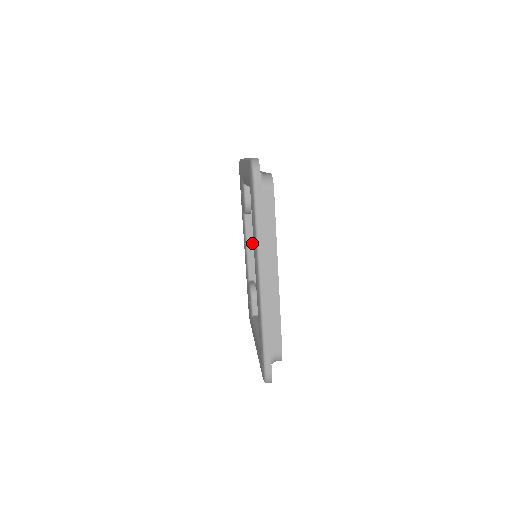
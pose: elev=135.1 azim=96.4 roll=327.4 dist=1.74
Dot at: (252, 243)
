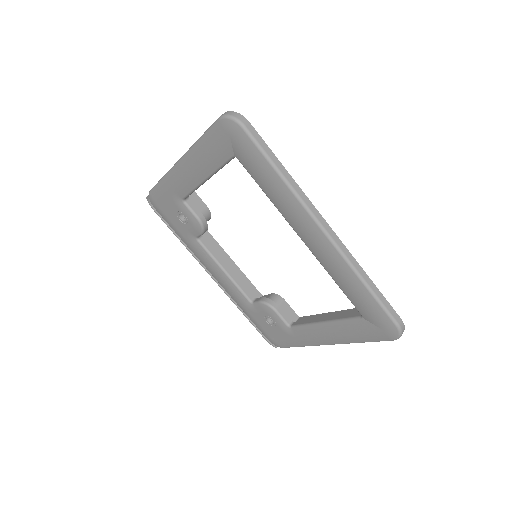
Dot at: occluded
